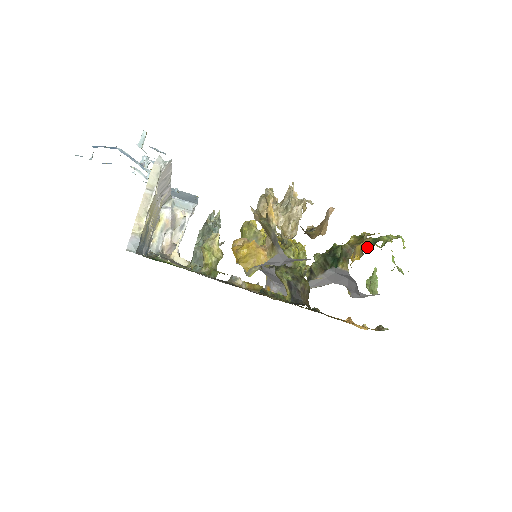
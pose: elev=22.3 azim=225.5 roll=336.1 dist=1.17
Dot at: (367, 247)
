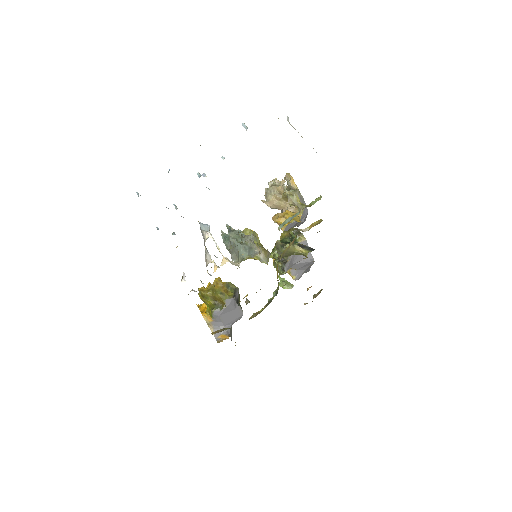
Dot at: occluded
